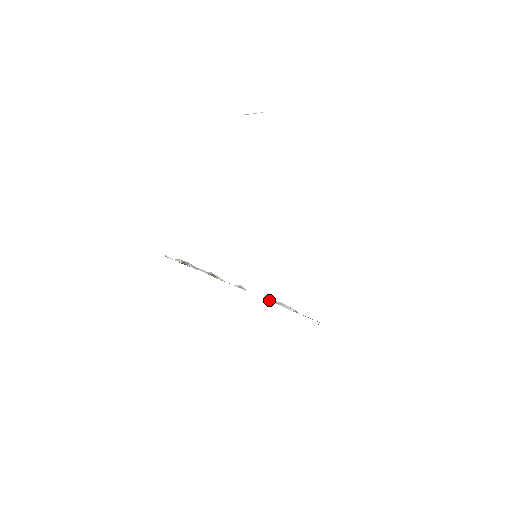
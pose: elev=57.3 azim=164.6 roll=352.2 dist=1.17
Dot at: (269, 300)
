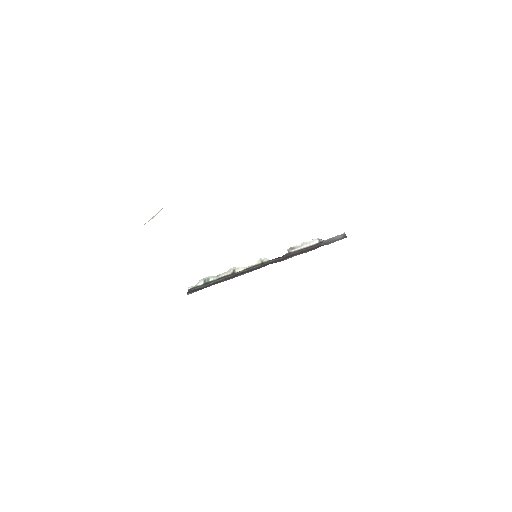
Dot at: occluded
